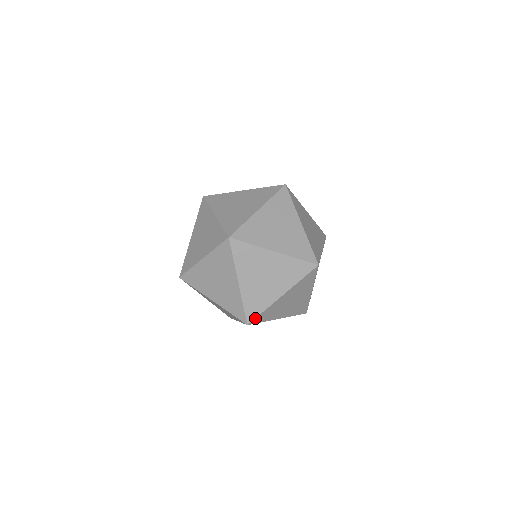
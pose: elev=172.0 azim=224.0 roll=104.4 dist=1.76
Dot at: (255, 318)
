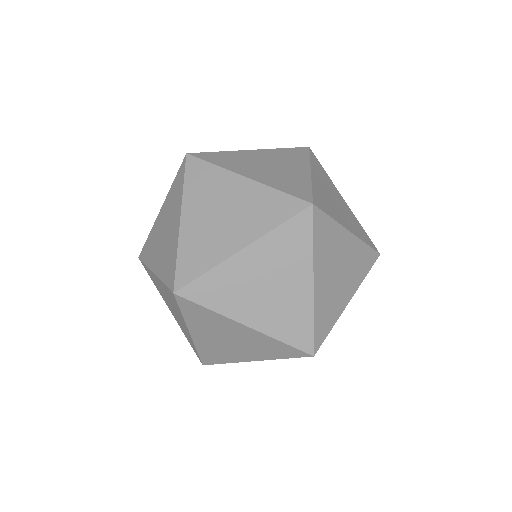
Dot at: (322, 342)
